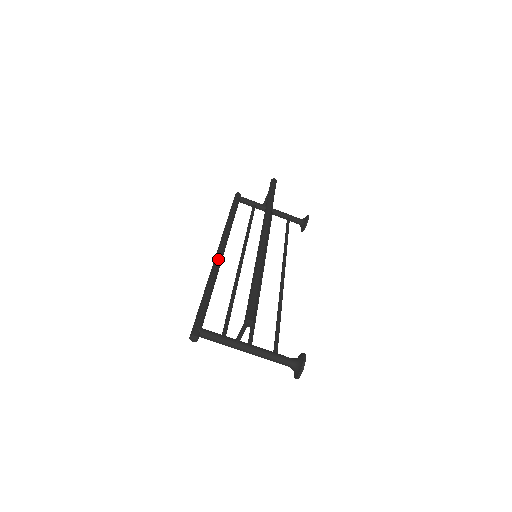
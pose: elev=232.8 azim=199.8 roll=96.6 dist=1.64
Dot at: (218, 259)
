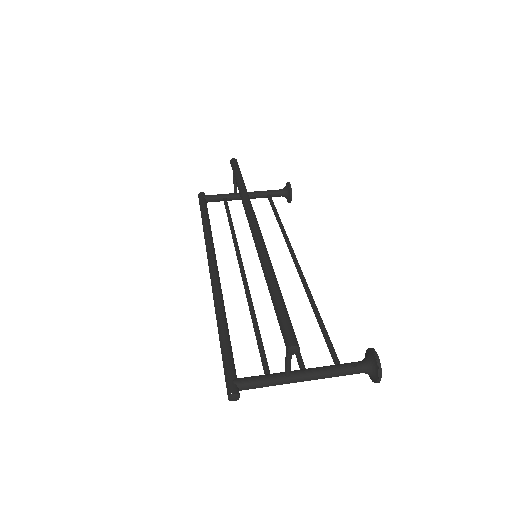
Dot at: (215, 281)
